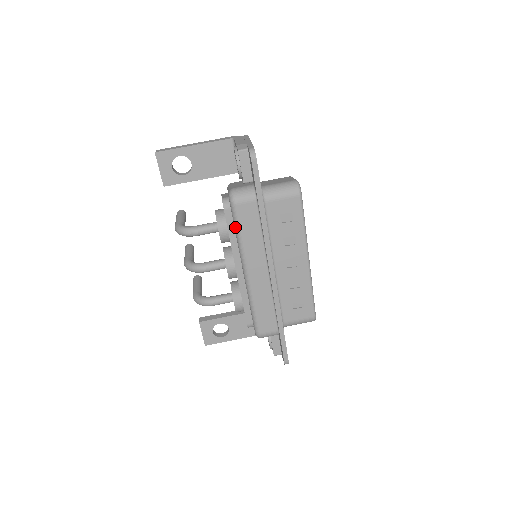
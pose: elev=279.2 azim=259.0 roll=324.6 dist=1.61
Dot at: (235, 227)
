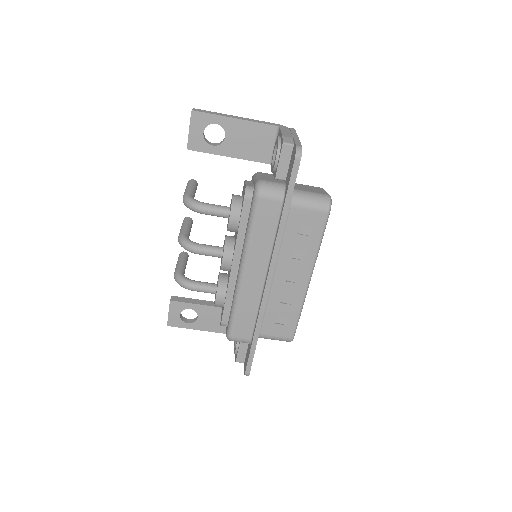
Dot at: (249, 221)
